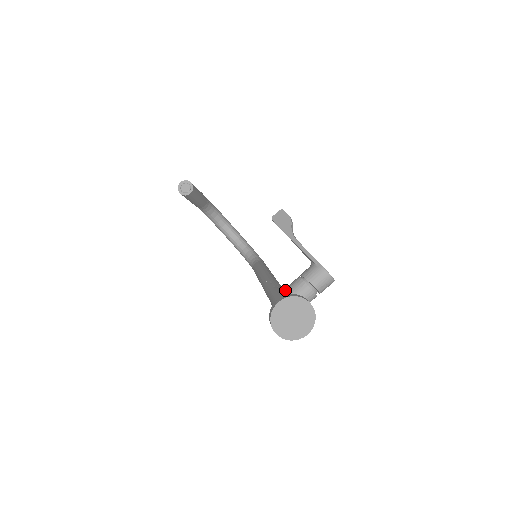
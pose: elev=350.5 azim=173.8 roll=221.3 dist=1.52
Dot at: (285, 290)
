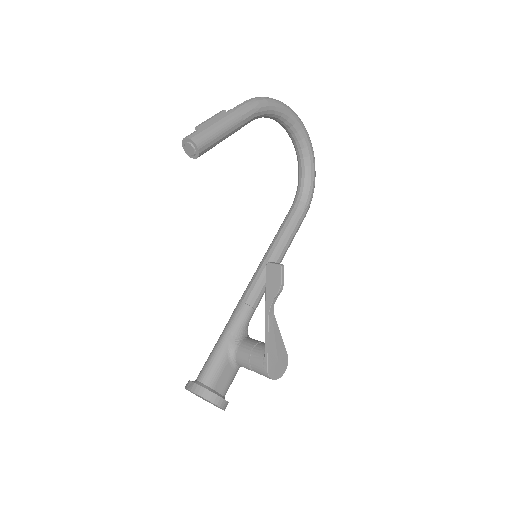
Dot at: (231, 350)
